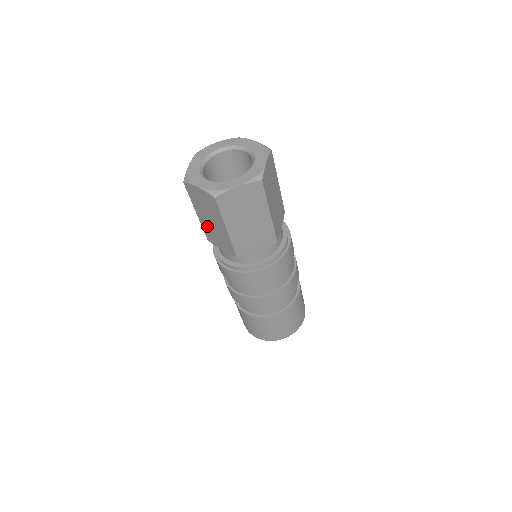
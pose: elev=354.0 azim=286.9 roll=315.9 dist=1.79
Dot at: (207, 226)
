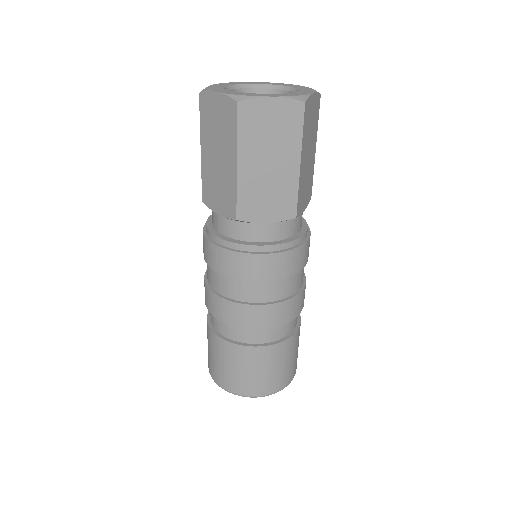
Dot at: (209, 171)
